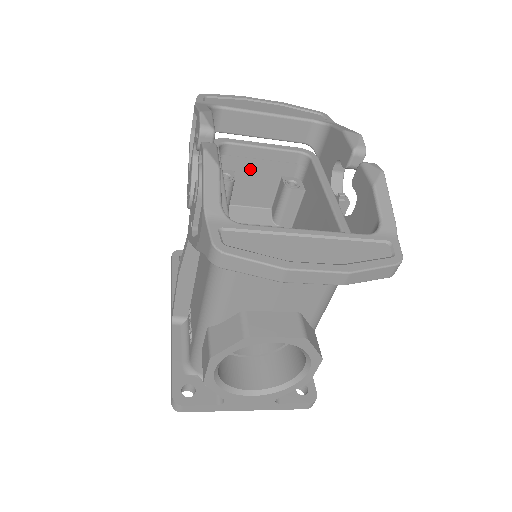
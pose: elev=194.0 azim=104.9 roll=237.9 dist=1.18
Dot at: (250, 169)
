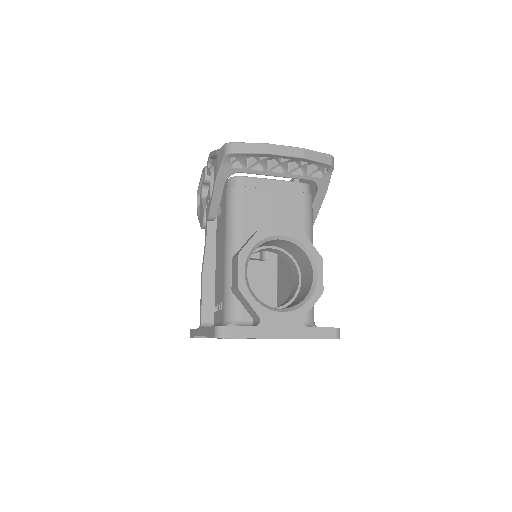
Dot at: occluded
